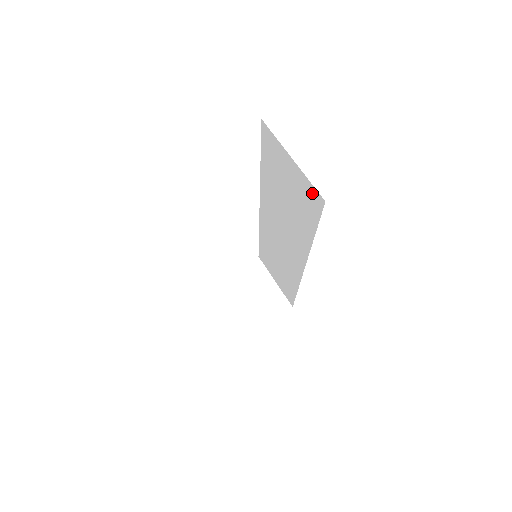
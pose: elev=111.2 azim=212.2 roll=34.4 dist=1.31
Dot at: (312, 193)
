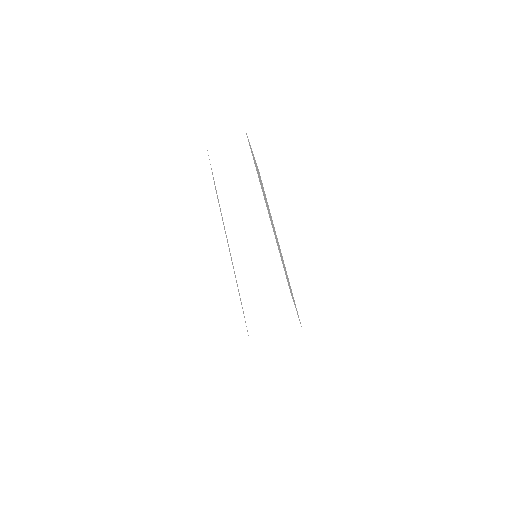
Dot at: (258, 170)
